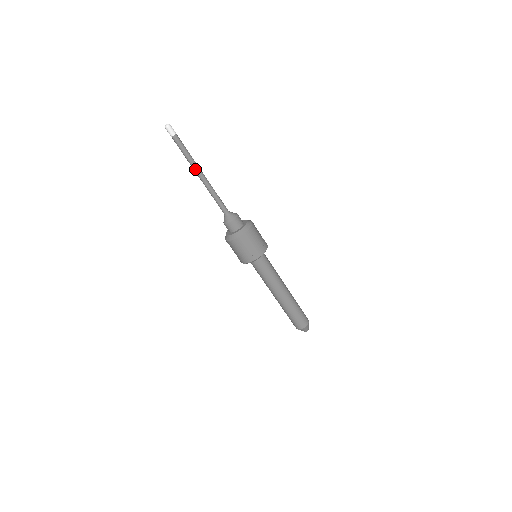
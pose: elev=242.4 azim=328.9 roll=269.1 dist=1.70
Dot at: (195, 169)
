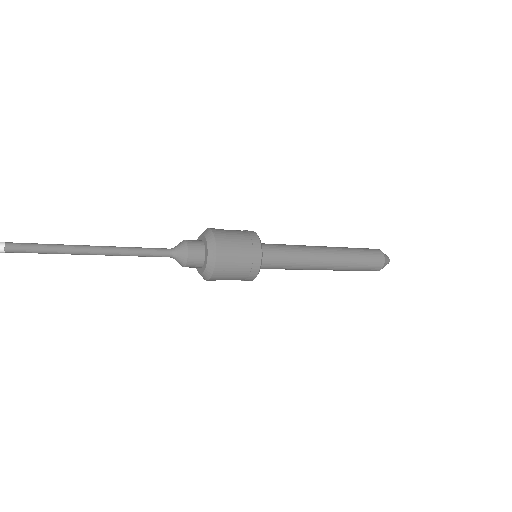
Dot at: (78, 251)
